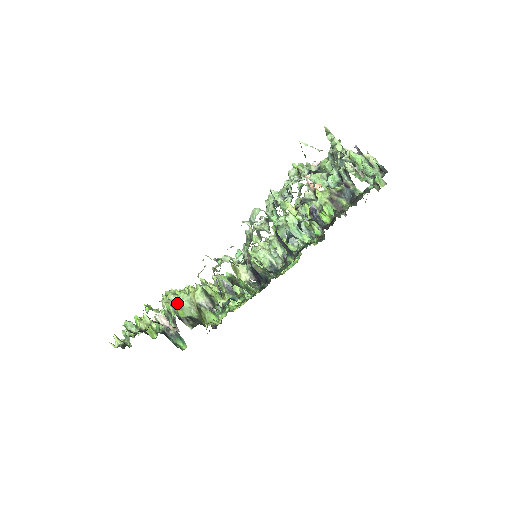
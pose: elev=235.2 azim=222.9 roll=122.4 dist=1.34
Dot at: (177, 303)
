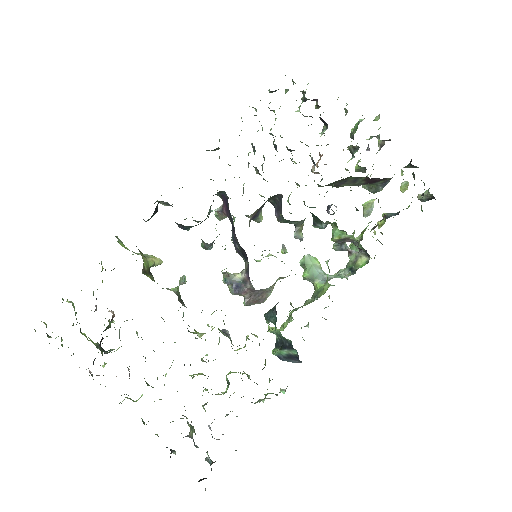
Dot at: occluded
